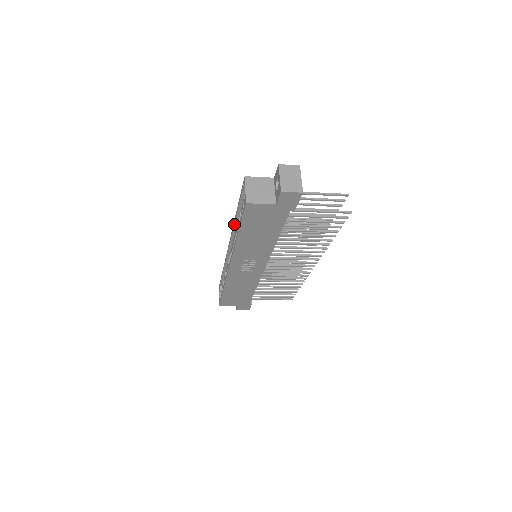
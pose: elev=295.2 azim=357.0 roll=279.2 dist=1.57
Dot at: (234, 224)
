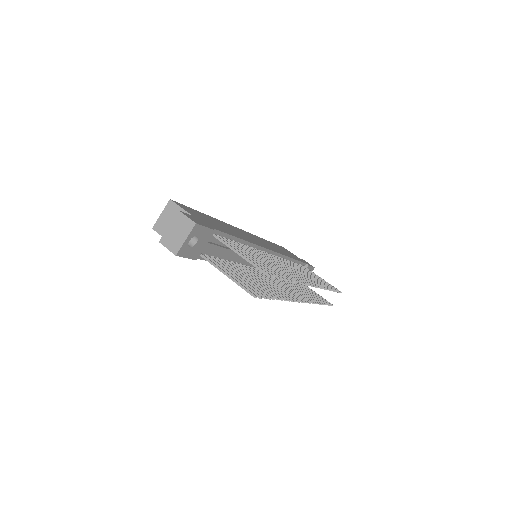
Dot at: occluded
